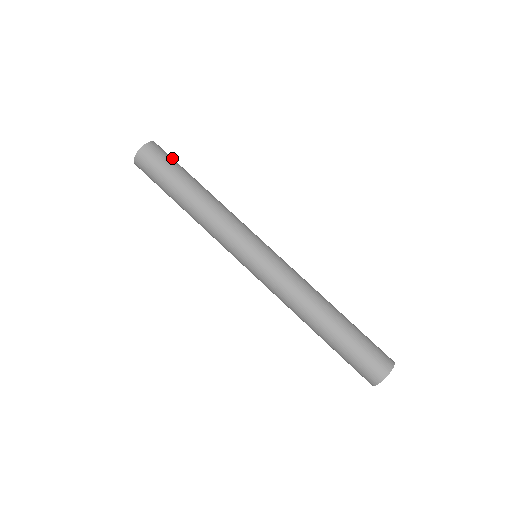
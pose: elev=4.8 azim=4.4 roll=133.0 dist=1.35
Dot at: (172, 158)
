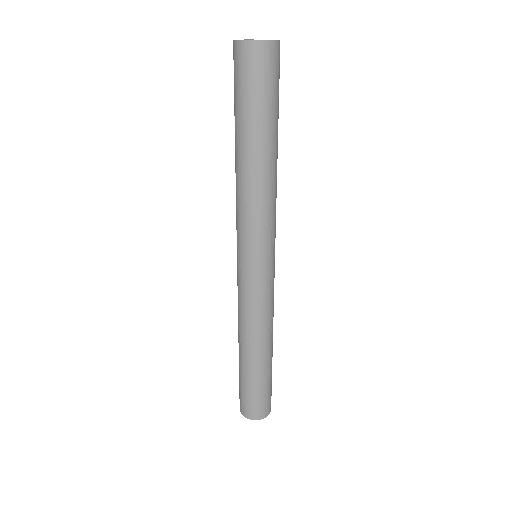
Dot at: (278, 83)
